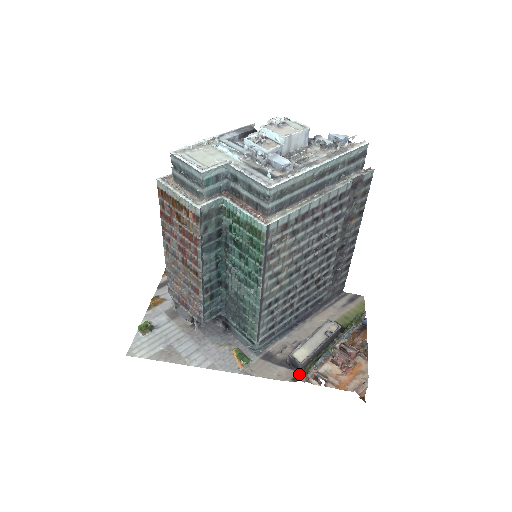
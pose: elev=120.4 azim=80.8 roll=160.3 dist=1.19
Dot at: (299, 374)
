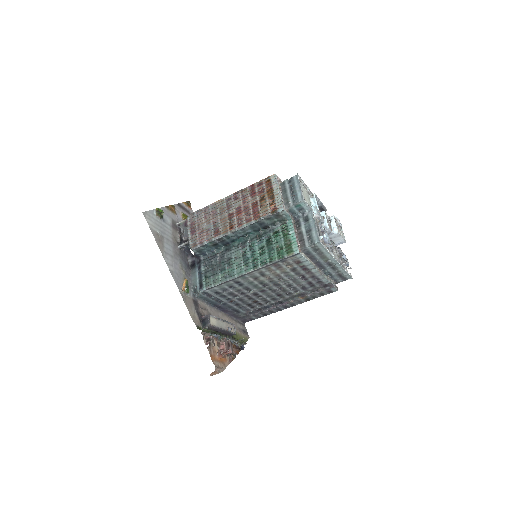
Dot at: (202, 328)
